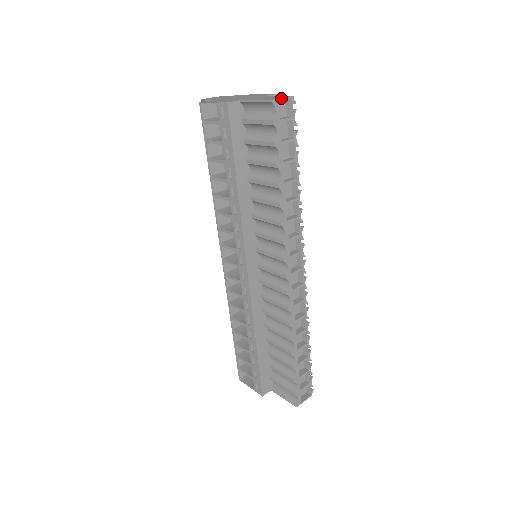
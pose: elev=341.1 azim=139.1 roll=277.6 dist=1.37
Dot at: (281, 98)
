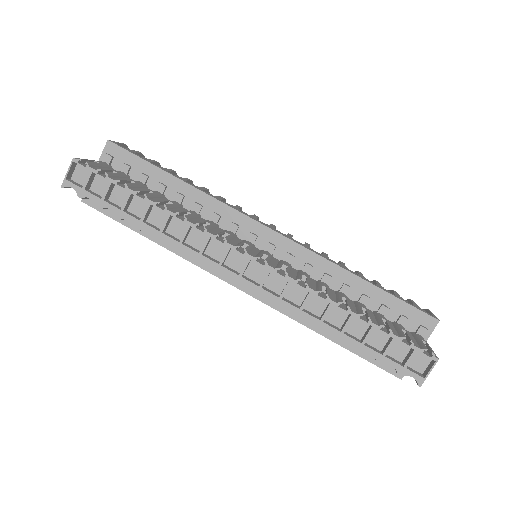
Dot at: (66, 174)
